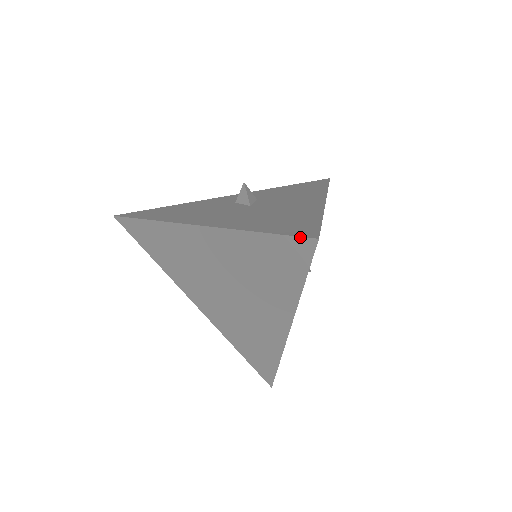
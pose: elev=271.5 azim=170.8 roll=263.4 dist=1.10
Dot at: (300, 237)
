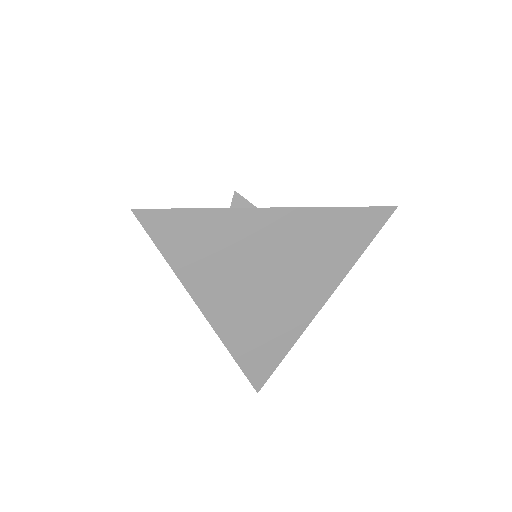
Dot at: (384, 207)
